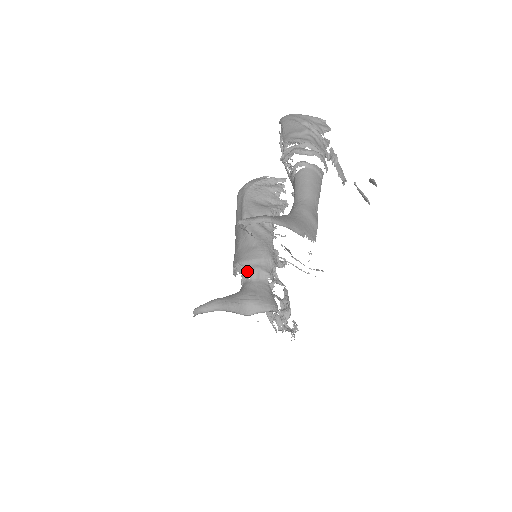
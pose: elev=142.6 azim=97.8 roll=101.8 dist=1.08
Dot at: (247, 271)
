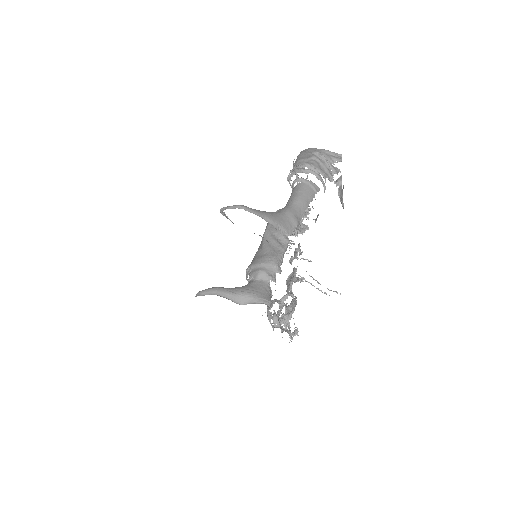
Dot at: (253, 273)
